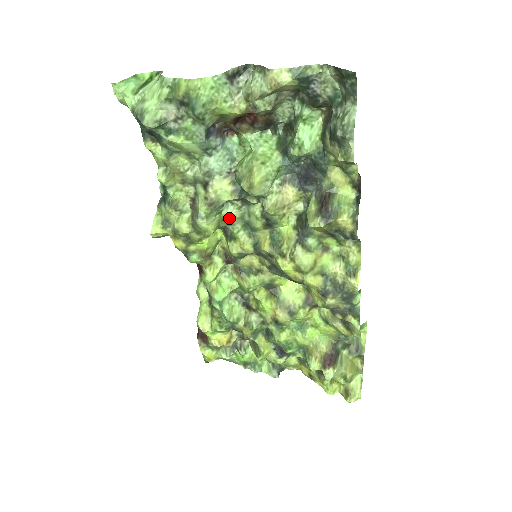
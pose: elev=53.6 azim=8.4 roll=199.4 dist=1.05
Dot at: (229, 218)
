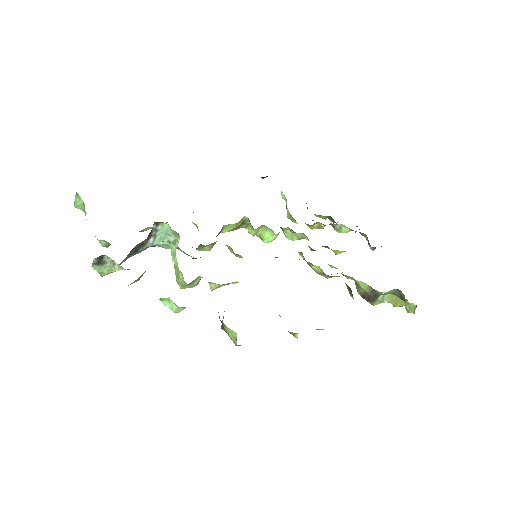
Dot at: occluded
